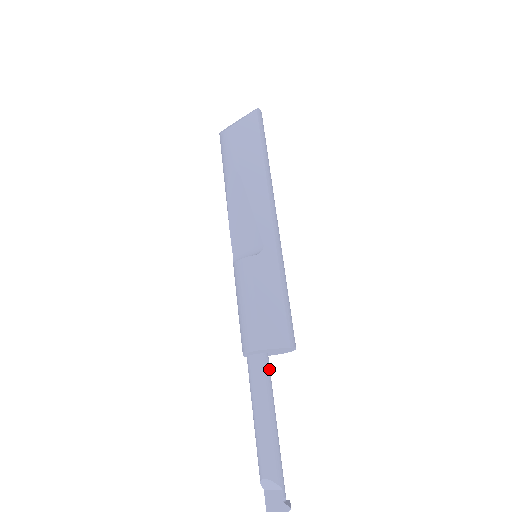
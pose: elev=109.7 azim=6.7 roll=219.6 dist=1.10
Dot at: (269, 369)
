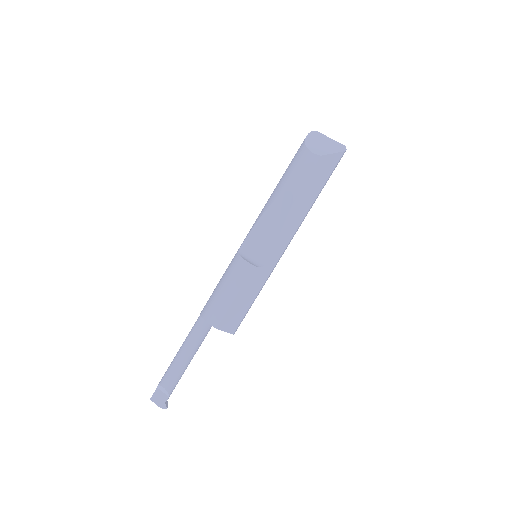
Dot at: (209, 330)
